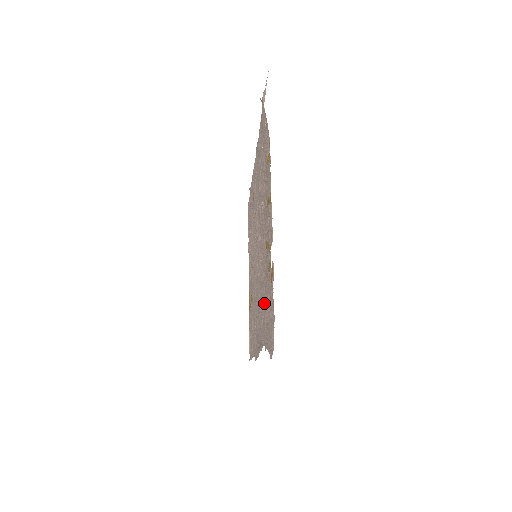
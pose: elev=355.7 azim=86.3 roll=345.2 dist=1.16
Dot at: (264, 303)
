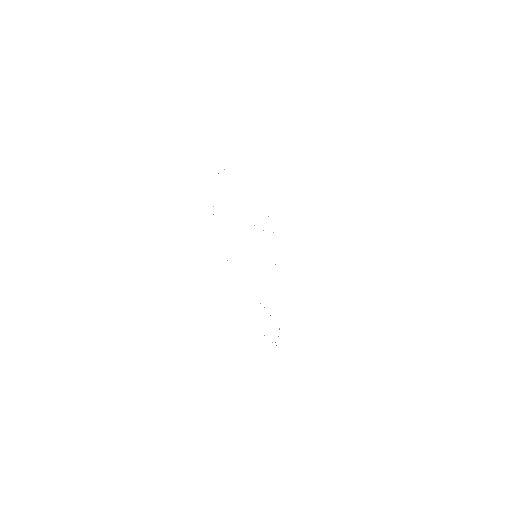
Dot at: occluded
